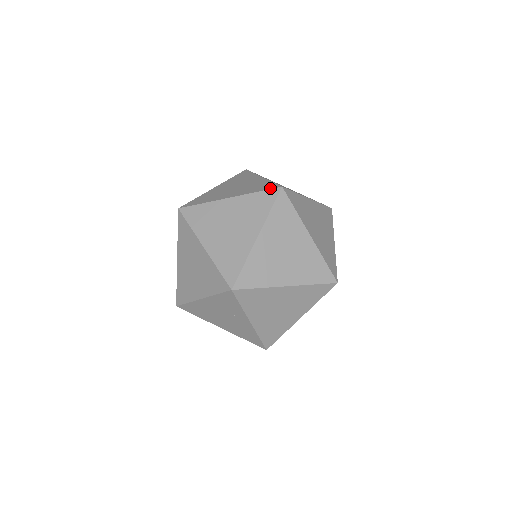
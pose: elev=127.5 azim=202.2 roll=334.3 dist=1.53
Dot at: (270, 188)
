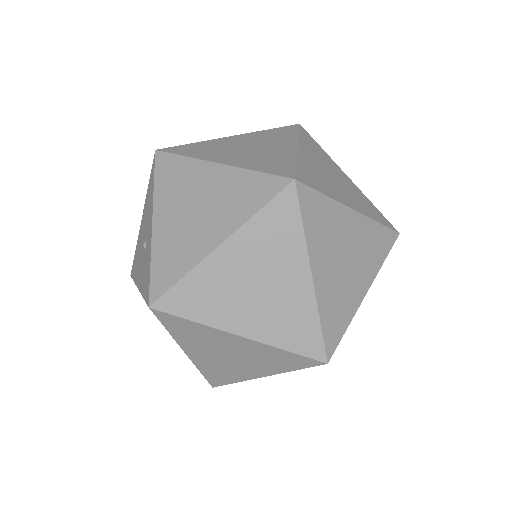
Dot at: (275, 192)
